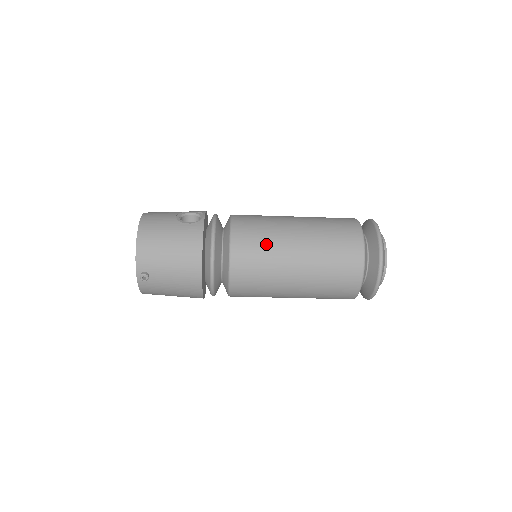
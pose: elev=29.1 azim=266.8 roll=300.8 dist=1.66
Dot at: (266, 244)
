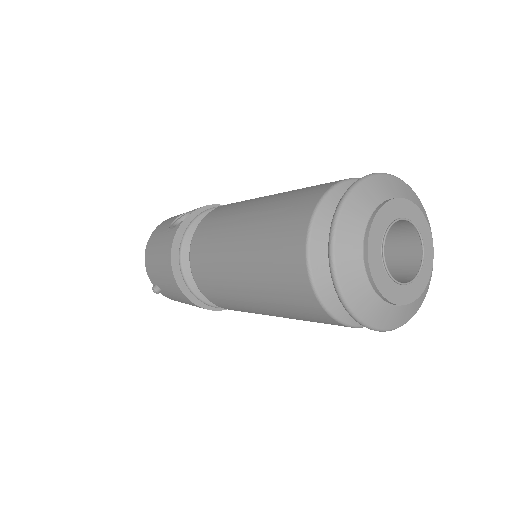
Dot at: (212, 249)
